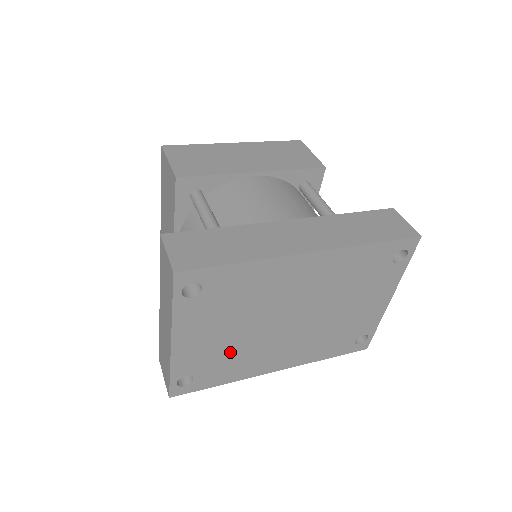
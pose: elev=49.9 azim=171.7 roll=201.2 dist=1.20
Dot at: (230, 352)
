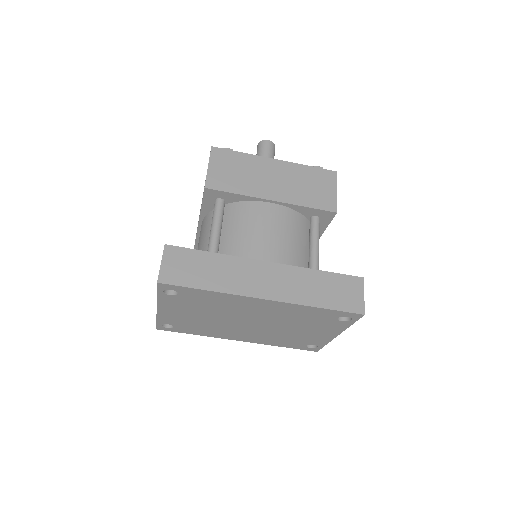
Dot at: (201, 323)
